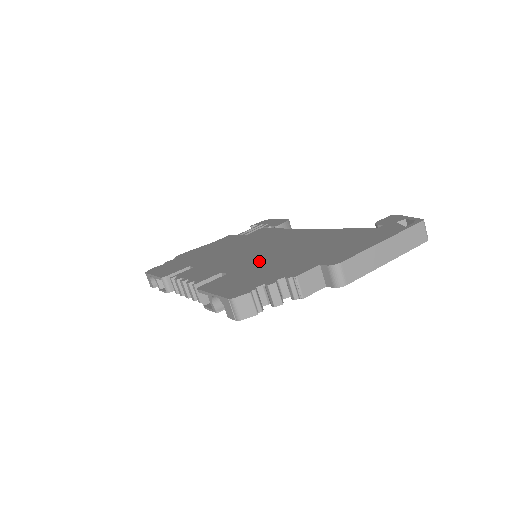
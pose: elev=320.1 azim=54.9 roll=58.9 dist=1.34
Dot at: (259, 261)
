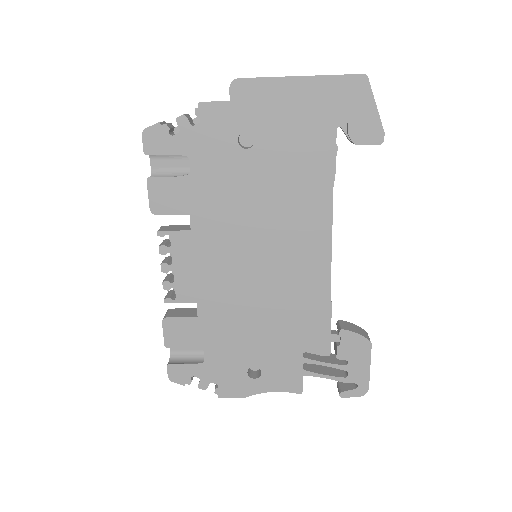
Dot at: occluded
